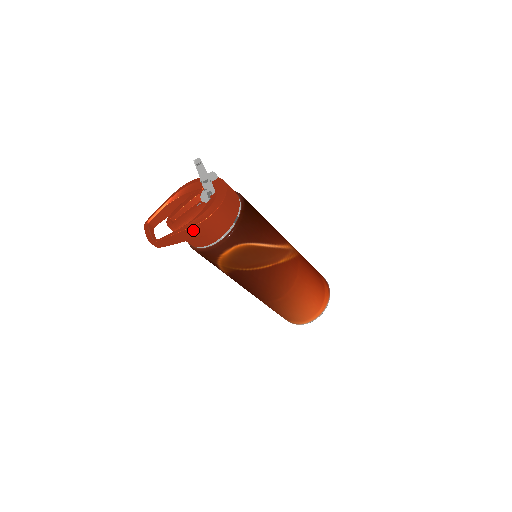
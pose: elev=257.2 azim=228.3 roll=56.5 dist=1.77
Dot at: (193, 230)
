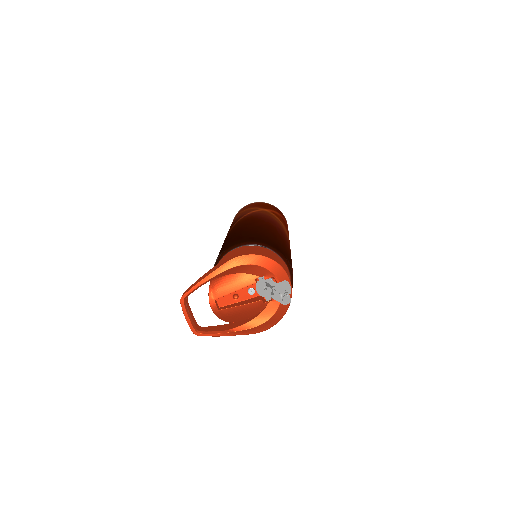
Dot at: (246, 332)
